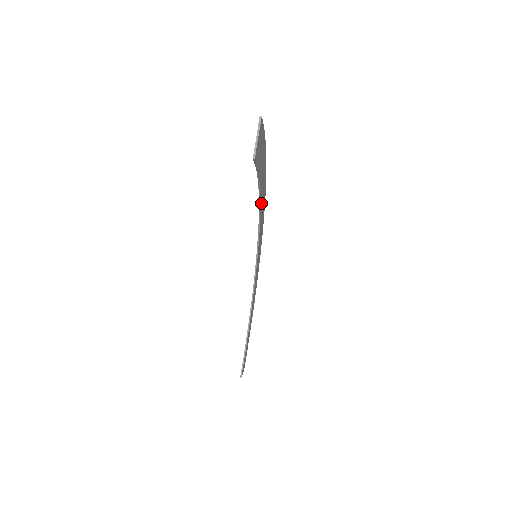
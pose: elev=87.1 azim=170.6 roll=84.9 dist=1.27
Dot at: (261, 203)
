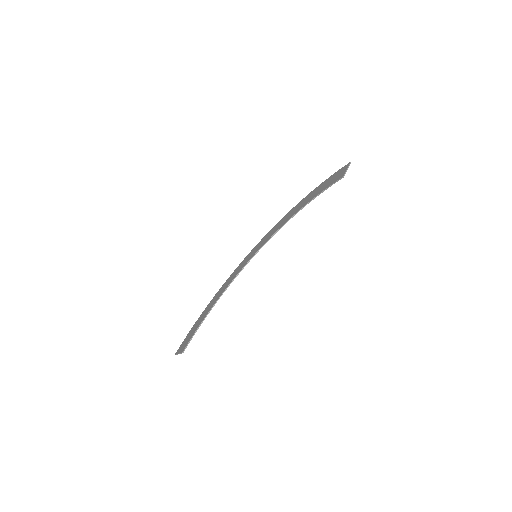
Dot at: (288, 220)
